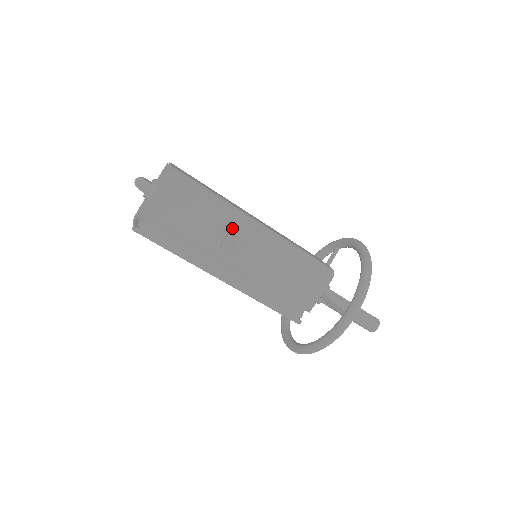
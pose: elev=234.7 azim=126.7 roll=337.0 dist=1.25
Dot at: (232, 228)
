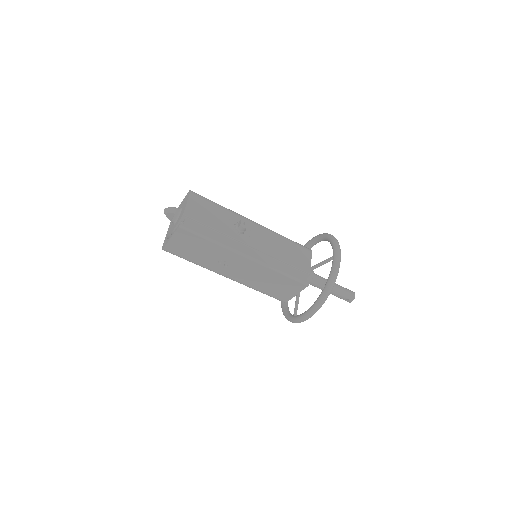
Dot at: occluded
